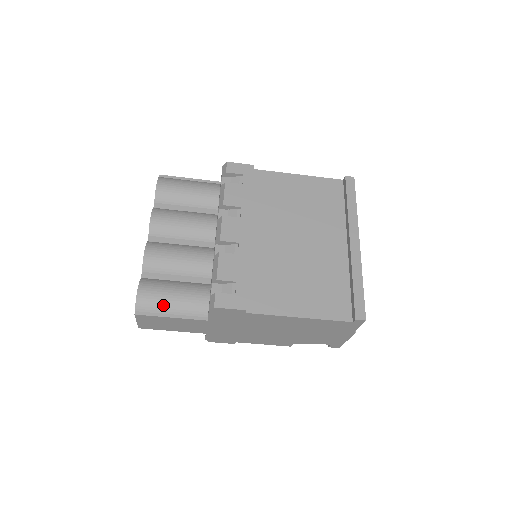
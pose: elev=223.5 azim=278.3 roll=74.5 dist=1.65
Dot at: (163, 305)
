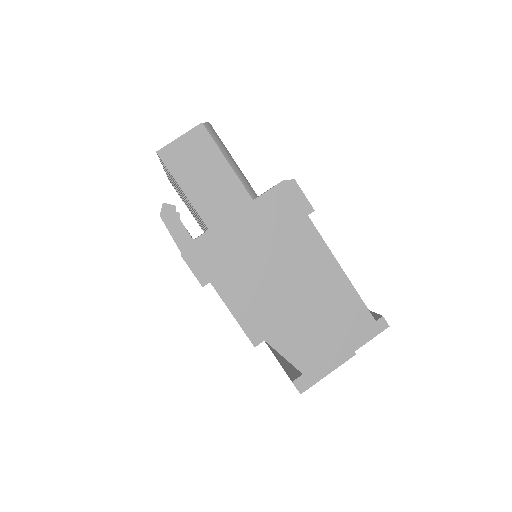
Dot at: (226, 151)
